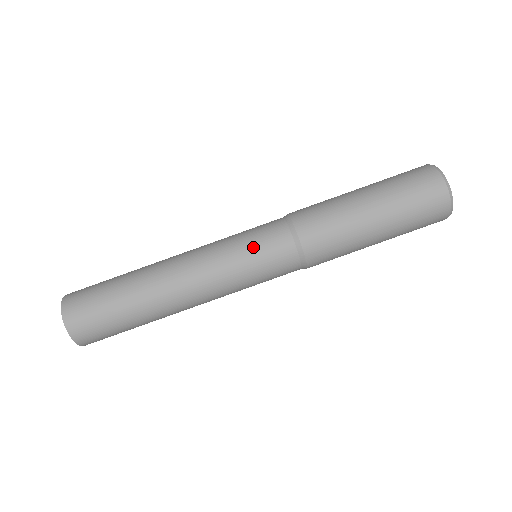
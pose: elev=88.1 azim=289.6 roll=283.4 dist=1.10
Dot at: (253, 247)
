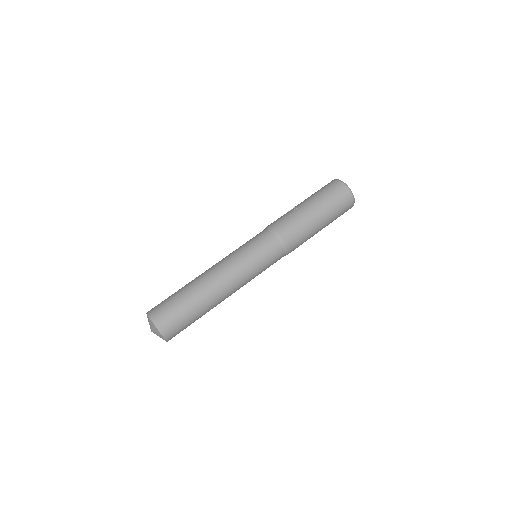
Dot at: (262, 258)
